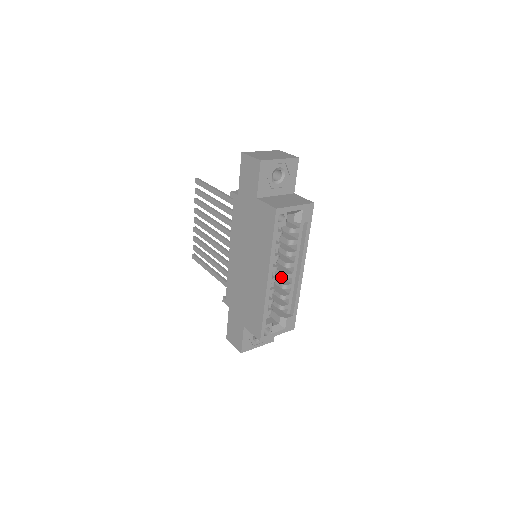
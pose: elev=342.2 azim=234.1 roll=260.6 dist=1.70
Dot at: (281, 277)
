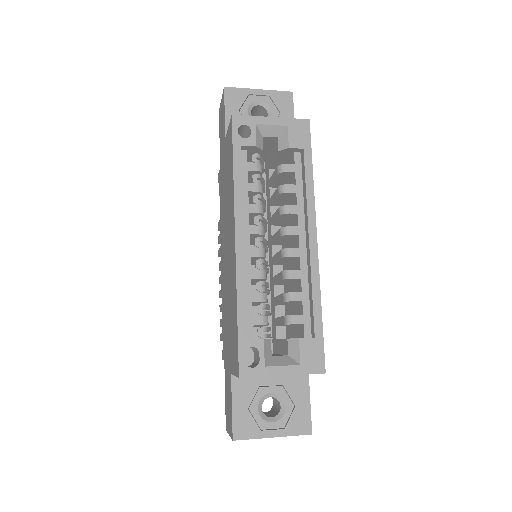
Dot at: occluded
